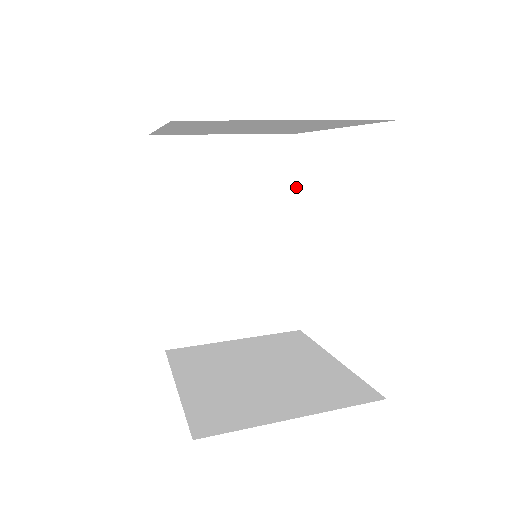
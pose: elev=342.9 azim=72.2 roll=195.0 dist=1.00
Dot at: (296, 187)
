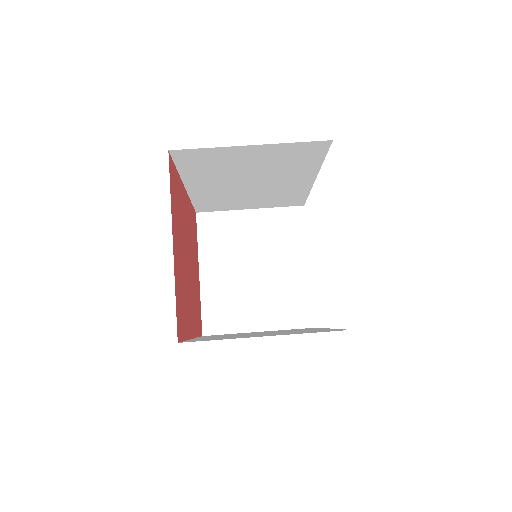
Dot at: (321, 162)
